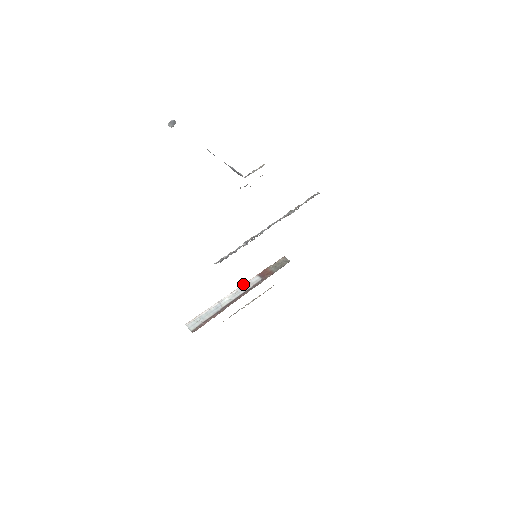
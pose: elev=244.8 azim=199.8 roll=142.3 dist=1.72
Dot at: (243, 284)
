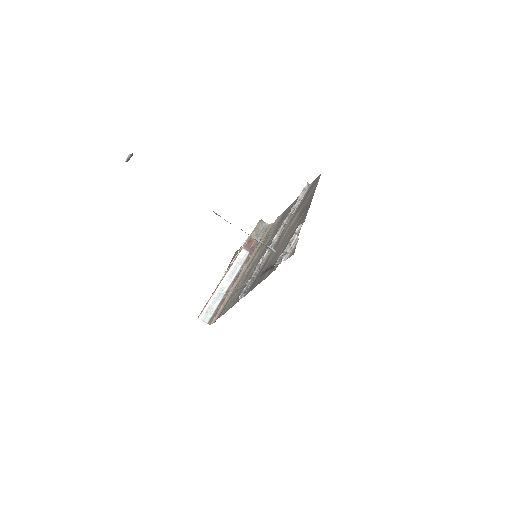
Dot at: (234, 262)
